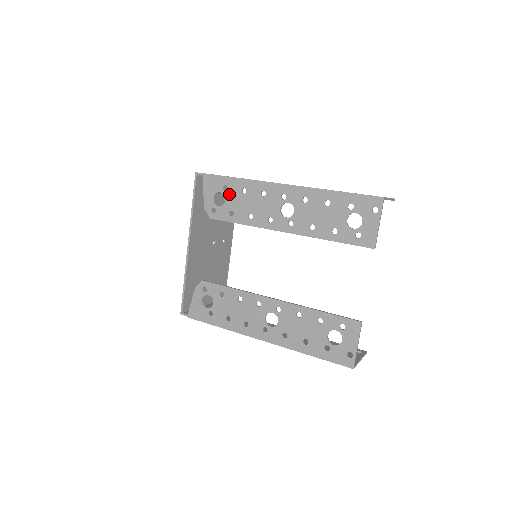
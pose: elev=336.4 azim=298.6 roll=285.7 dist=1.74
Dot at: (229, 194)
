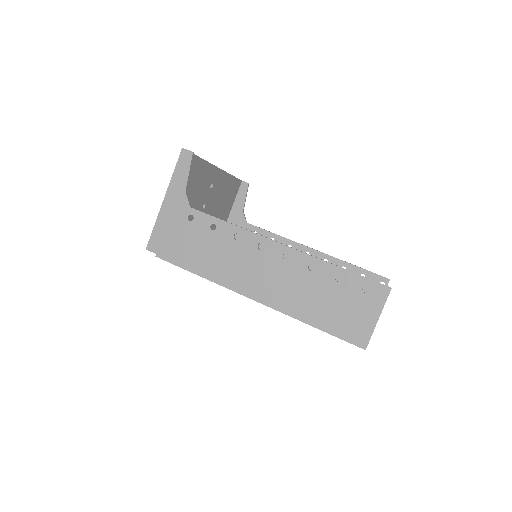
Dot at: occluded
